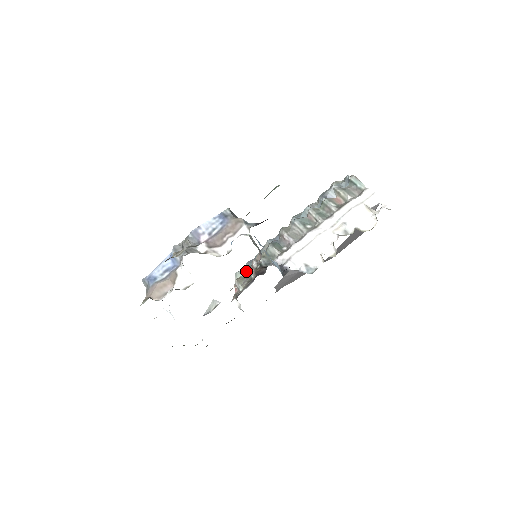
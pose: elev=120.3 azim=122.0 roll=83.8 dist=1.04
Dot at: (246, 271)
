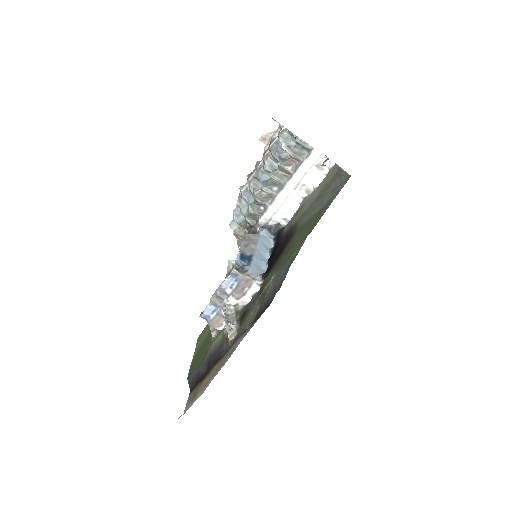
Dot at: (238, 224)
